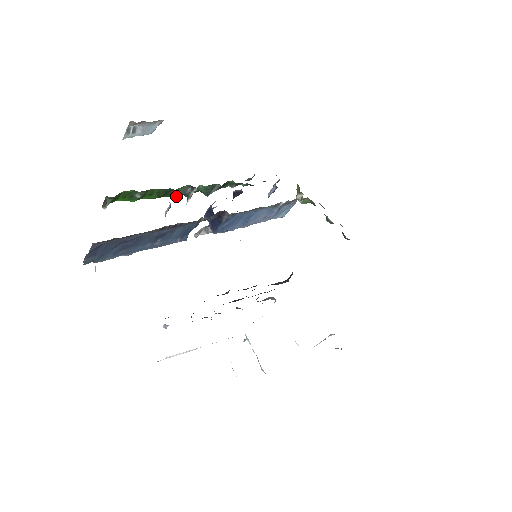
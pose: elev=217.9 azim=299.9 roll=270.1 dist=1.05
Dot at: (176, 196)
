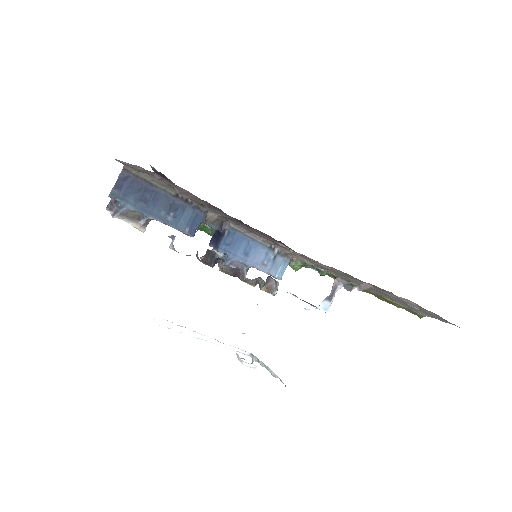
Dot at: occluded
